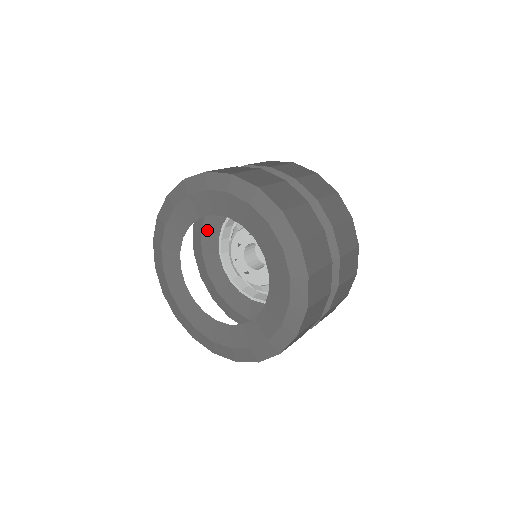
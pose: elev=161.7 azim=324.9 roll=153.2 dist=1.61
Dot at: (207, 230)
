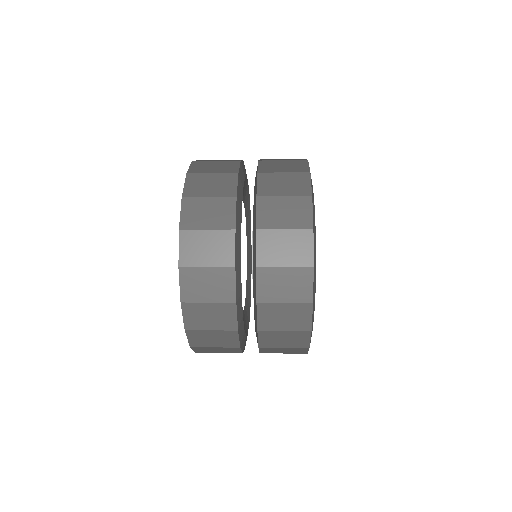
Dot at: occluded
